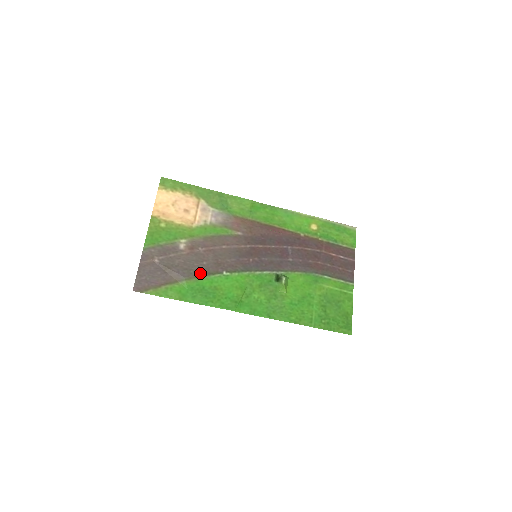
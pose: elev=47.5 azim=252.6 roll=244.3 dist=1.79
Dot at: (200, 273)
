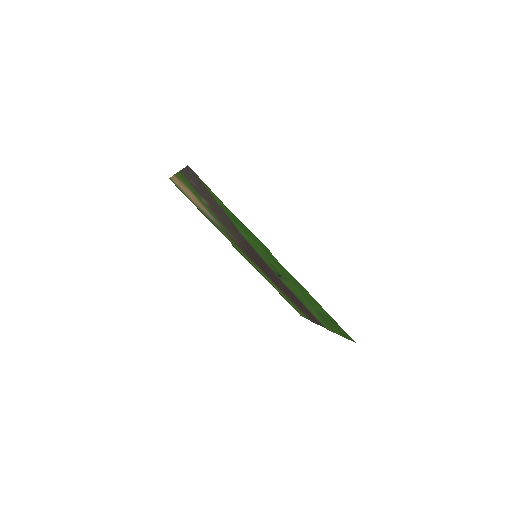
Dot at: (228, 218)
